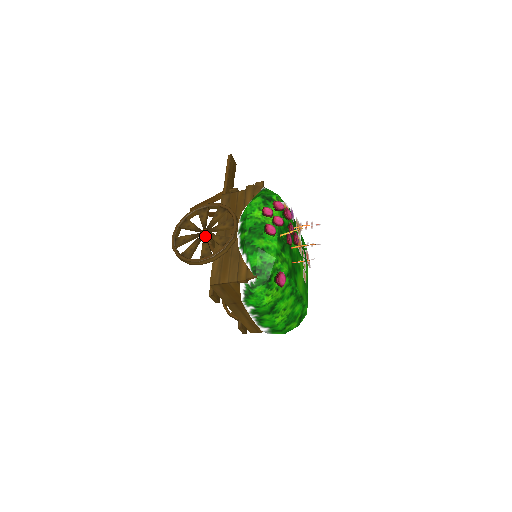
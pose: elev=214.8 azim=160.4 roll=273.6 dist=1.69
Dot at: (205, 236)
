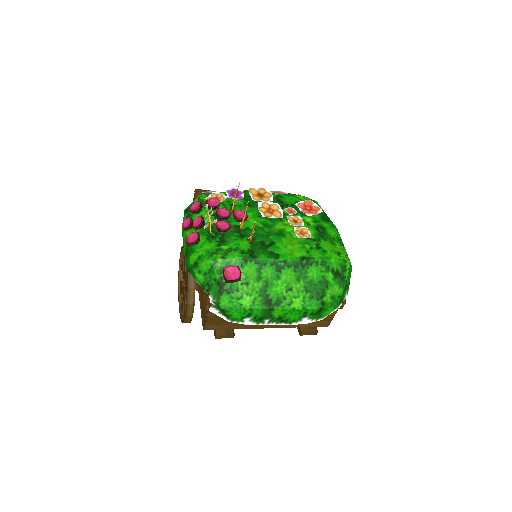
Dot at: (185, 287)
